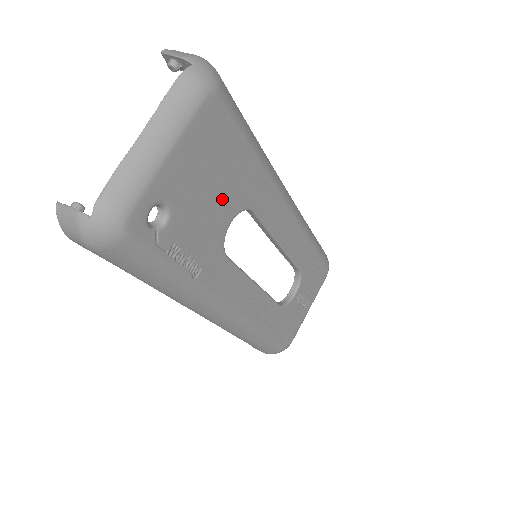
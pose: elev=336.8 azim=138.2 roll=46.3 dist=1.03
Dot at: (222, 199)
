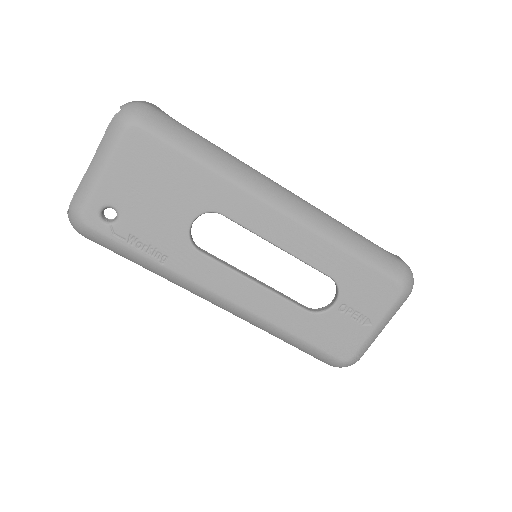
Dot at: (173, 203)
